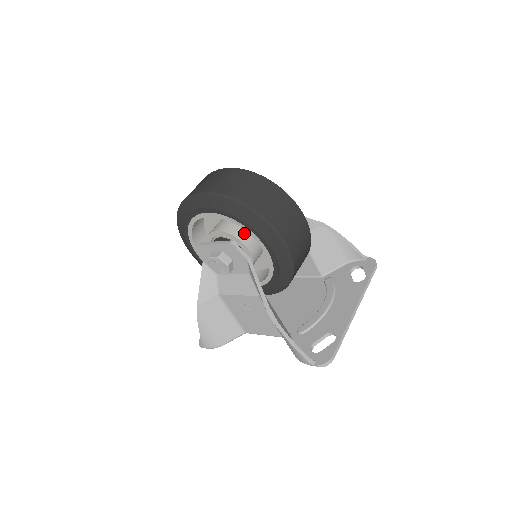
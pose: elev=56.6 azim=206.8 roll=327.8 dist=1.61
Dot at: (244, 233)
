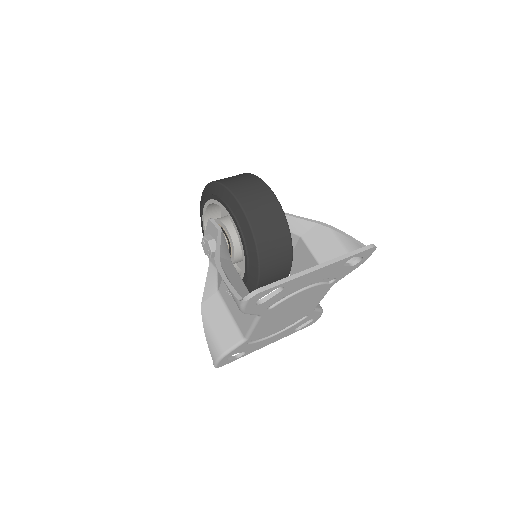
Dot at: (228, 218)
